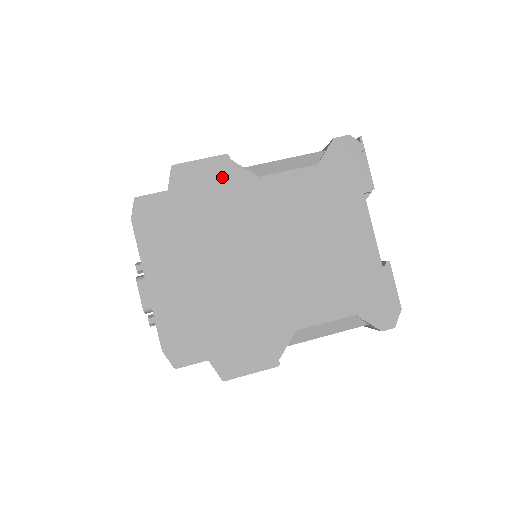
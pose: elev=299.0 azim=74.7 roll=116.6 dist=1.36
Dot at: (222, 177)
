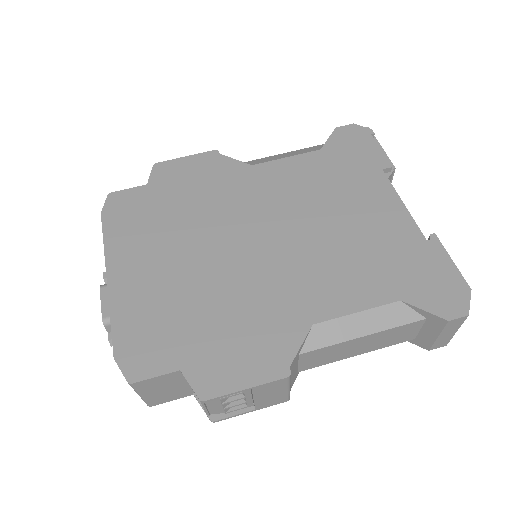
Dot at: (209, 169)
